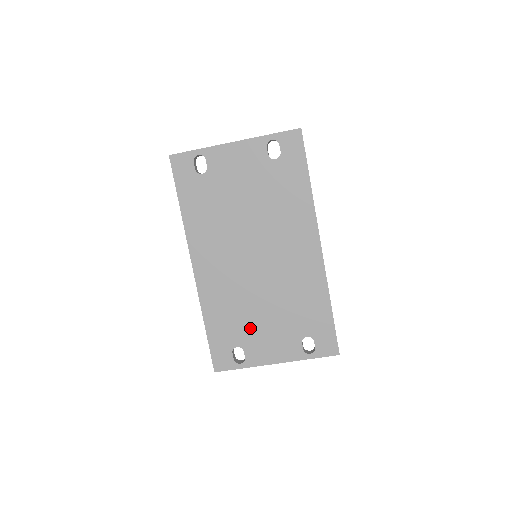
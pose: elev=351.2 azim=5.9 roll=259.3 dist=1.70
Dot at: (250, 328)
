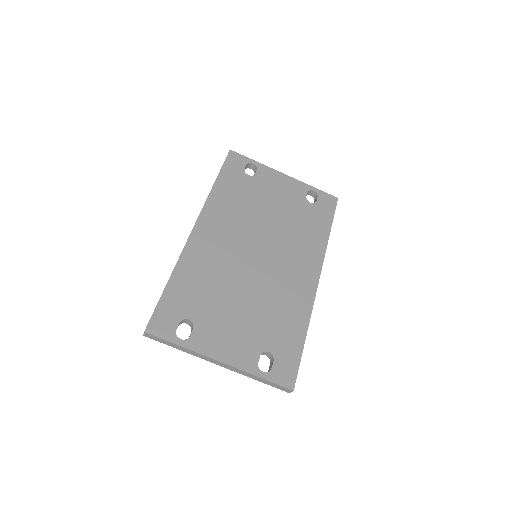
Dot at: (215, 309)
